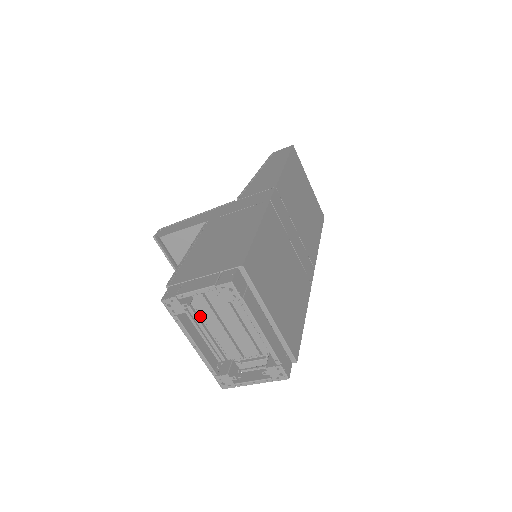
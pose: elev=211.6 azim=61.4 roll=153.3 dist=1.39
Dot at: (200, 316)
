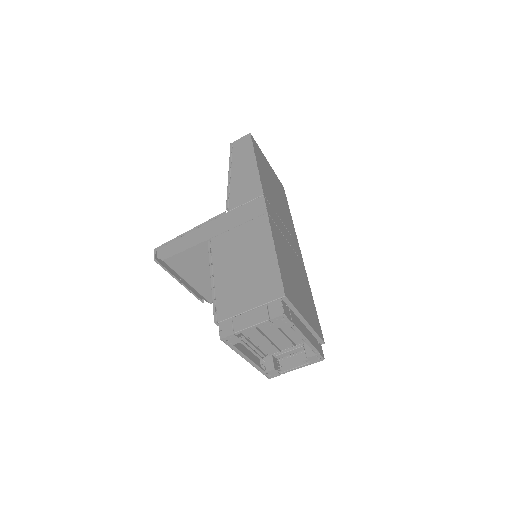
Dot at: (244, 334)
